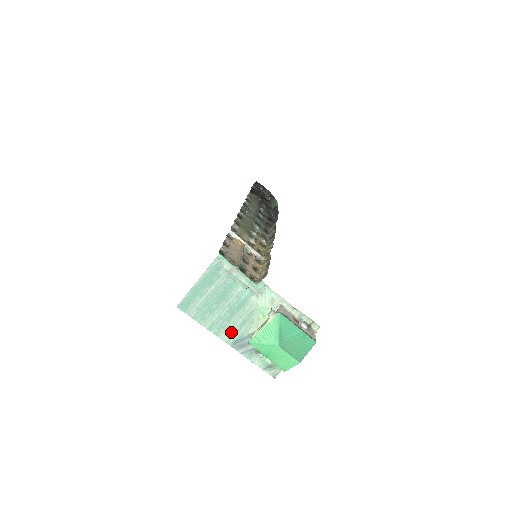
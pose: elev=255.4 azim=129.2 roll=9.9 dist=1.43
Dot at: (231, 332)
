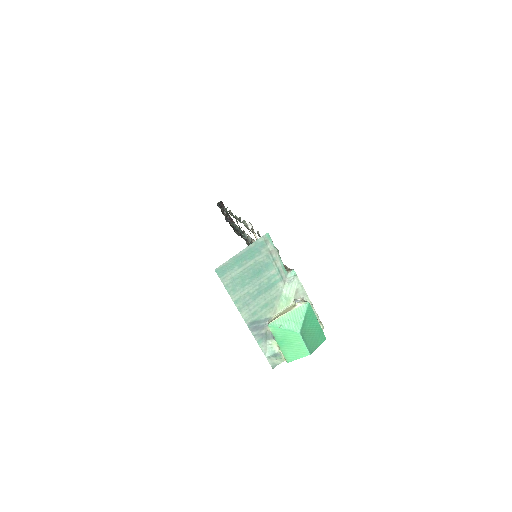
Dot at: (252, 311)
